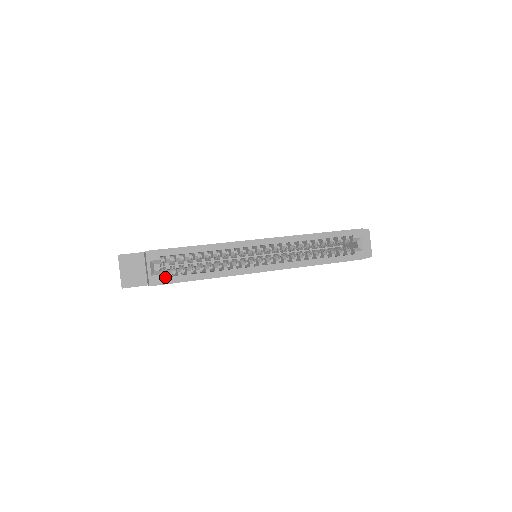
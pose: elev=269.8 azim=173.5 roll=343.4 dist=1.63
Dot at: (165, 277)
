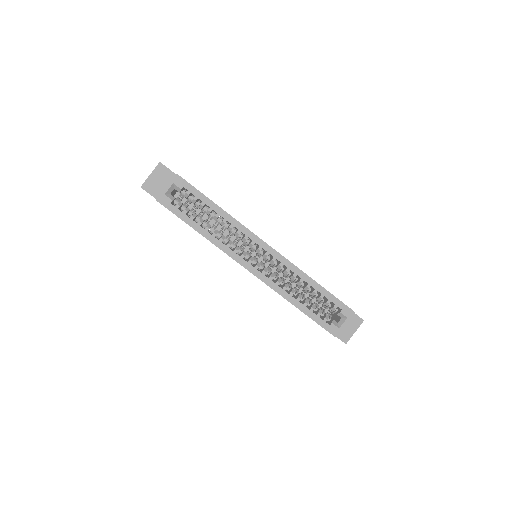
Dot at: occluded
